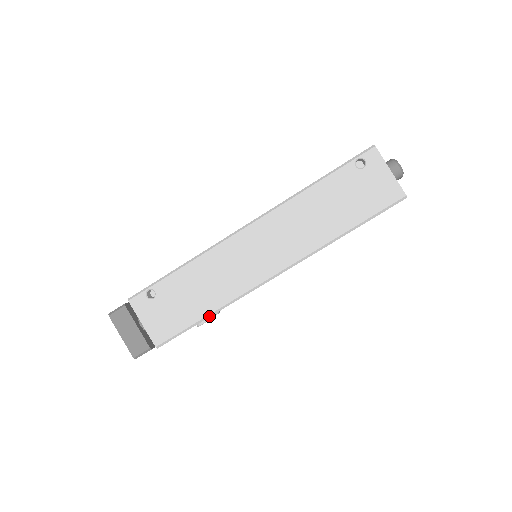
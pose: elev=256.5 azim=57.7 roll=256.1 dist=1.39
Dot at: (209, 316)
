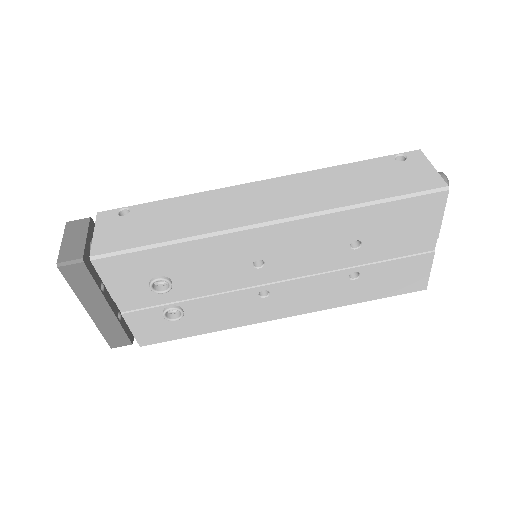
Dot at: (171, 243)
